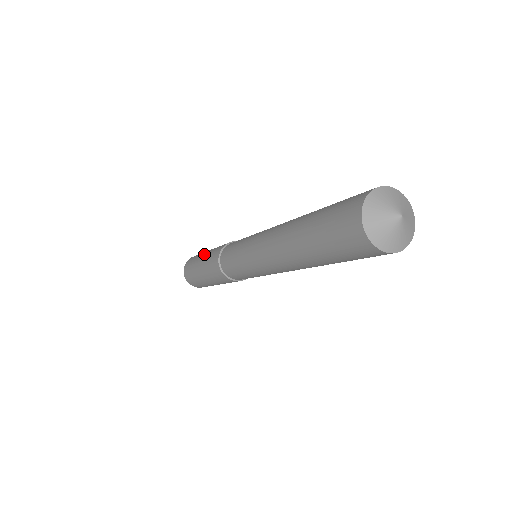
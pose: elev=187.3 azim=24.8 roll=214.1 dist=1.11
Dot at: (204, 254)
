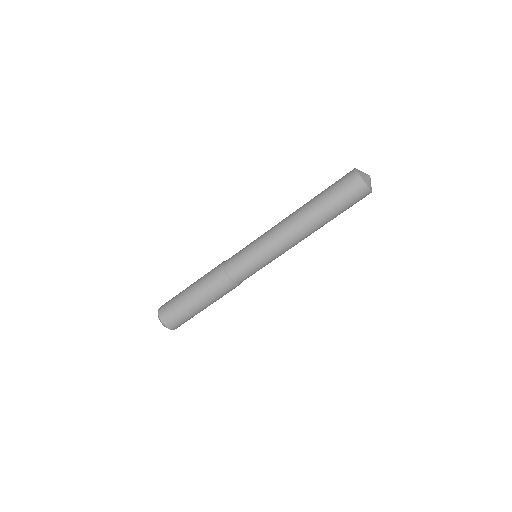
Dot at: (193, 283)
